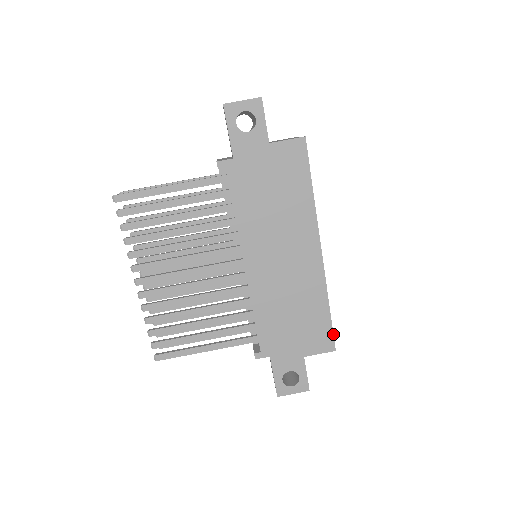
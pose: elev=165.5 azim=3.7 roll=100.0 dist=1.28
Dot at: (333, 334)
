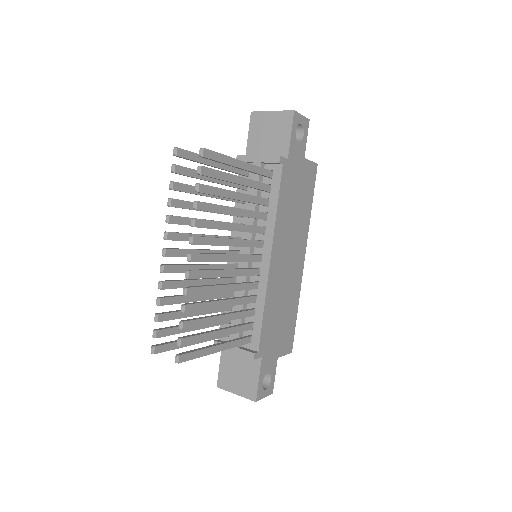
Dot at: occluded
